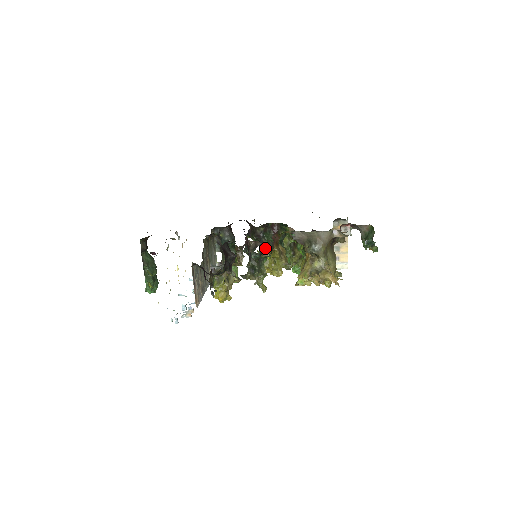
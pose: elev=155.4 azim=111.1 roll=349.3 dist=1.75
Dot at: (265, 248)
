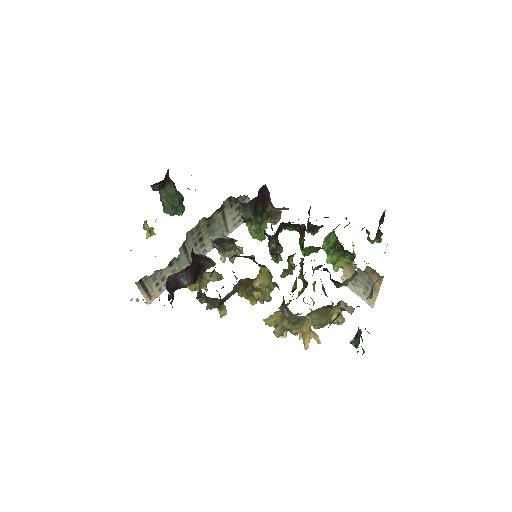
Dot at: (272, 250)
